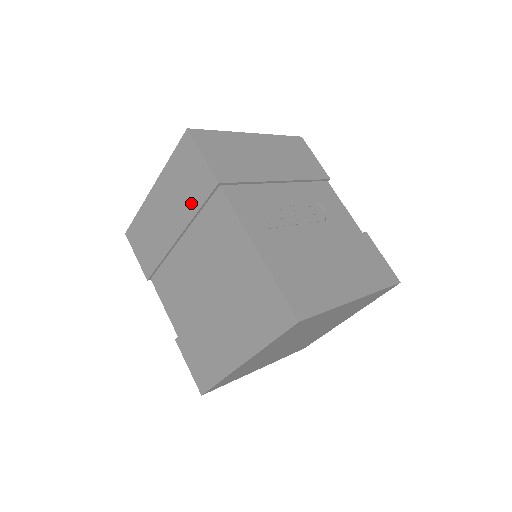
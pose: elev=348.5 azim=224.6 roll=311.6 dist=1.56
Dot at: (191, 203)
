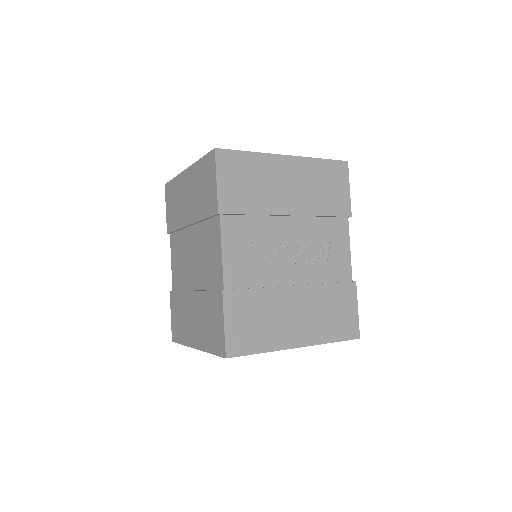
Dot at: (201, 209)
